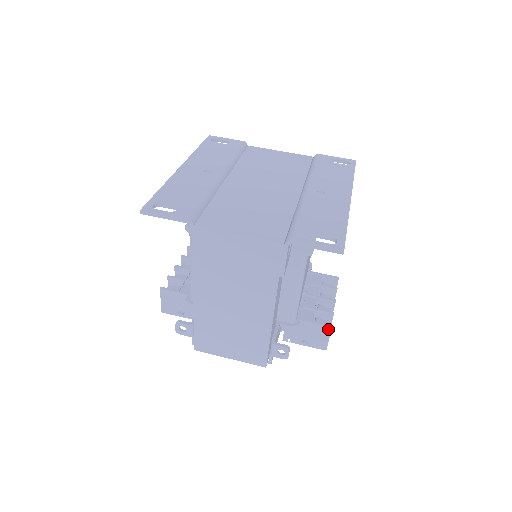
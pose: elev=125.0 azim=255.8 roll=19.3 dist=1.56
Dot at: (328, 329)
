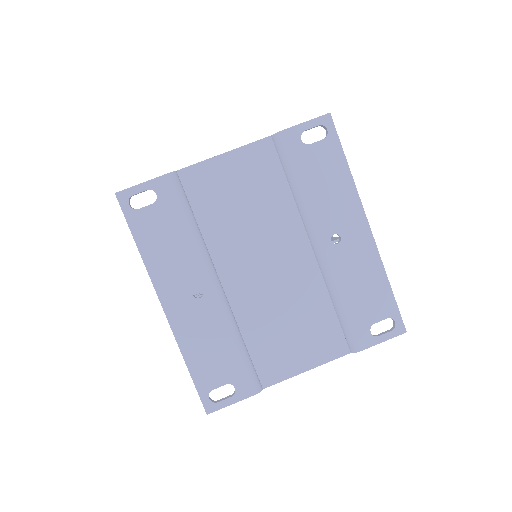
Dot at: occluded
